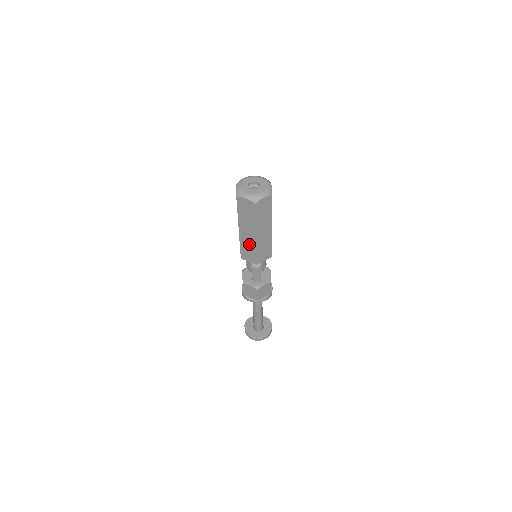
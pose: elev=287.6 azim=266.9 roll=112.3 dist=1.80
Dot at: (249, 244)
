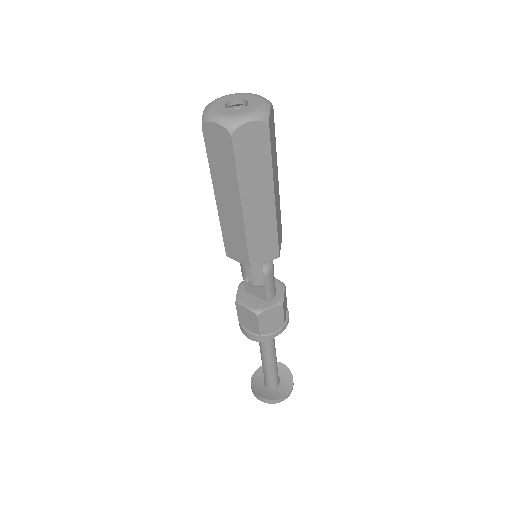
Dot at: (263, 225)
